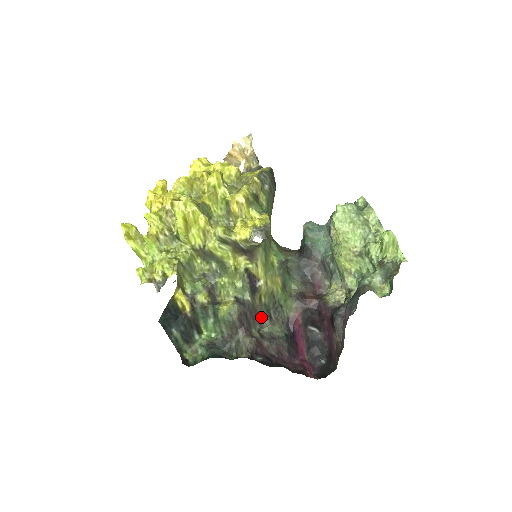
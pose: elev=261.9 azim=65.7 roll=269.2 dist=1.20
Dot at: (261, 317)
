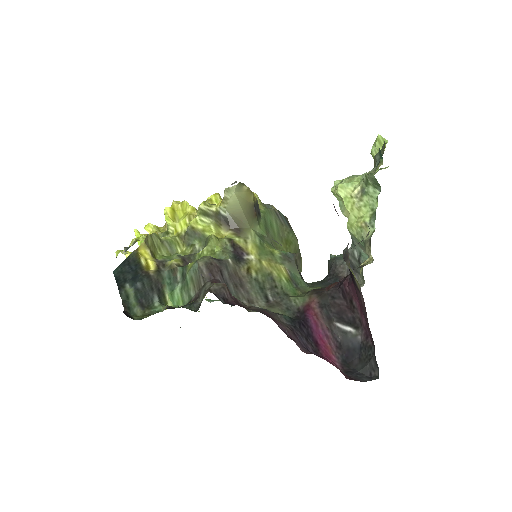
Dot at: (251, 294)
